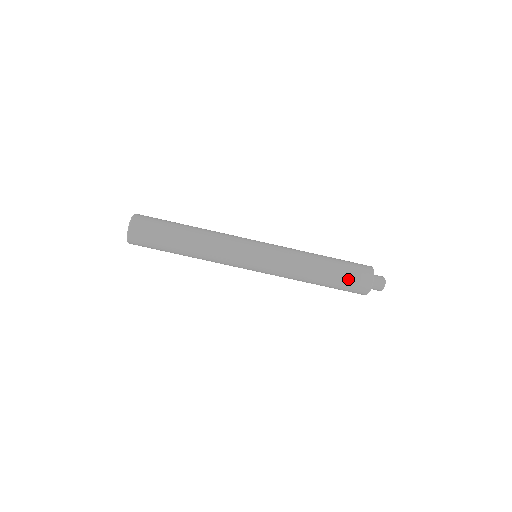
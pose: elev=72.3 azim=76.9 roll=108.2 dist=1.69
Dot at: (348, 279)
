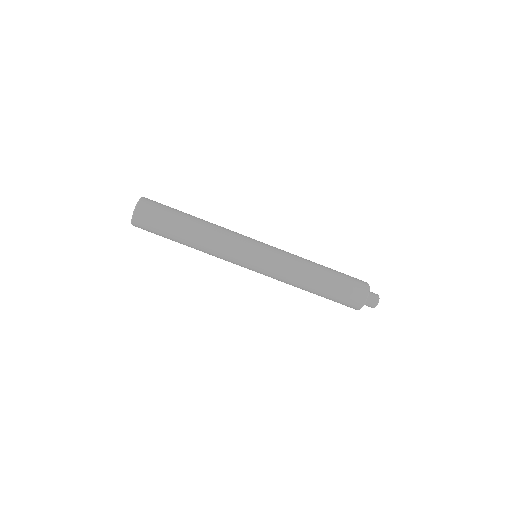
Dot at: (340, 297)
